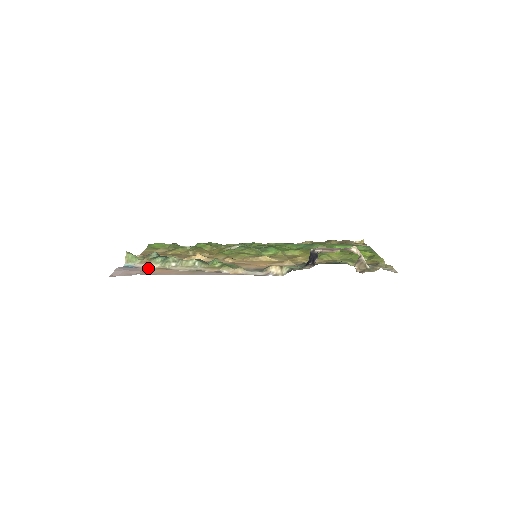
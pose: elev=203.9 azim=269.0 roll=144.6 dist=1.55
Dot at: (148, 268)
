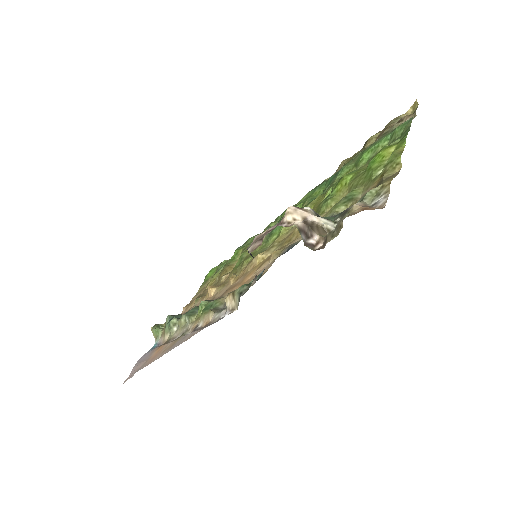
Dot at: (156, 348)
